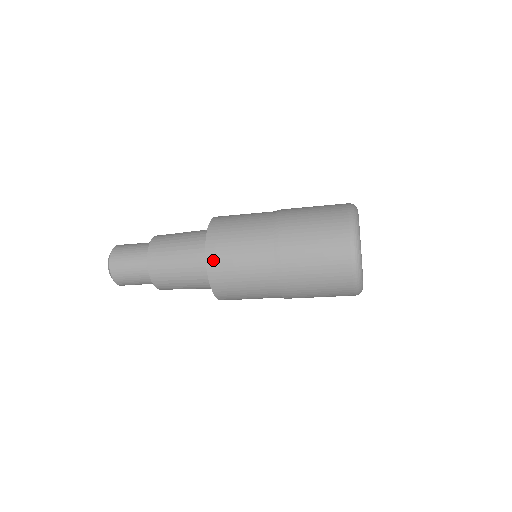
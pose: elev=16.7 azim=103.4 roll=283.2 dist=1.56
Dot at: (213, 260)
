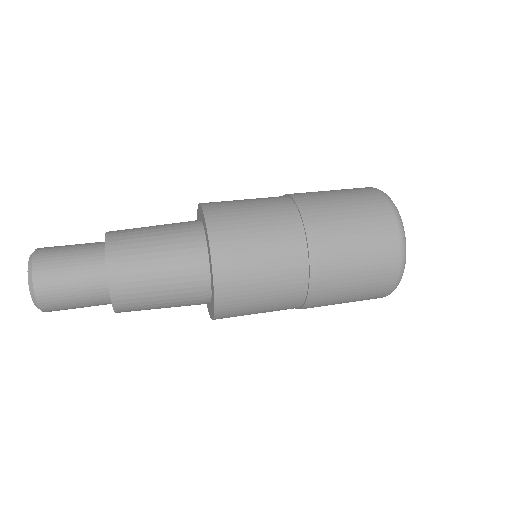
Dot at: (225, 306)
